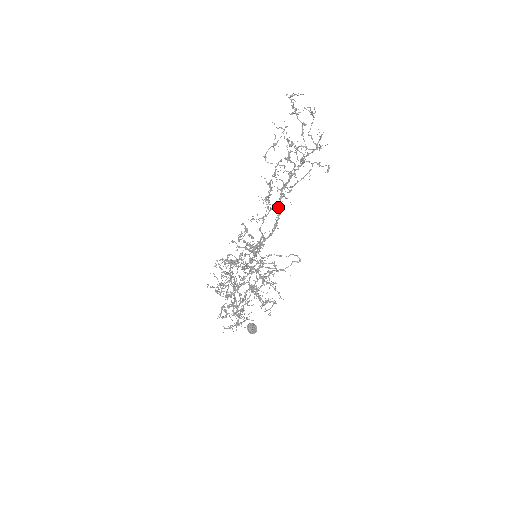
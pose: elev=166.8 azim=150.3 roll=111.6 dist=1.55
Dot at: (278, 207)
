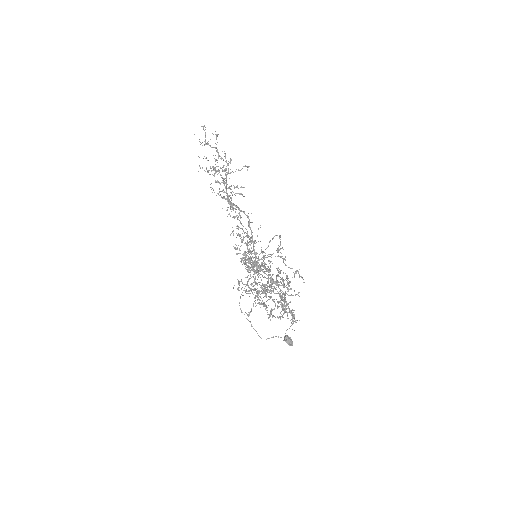
Dot at: (240, 210)
